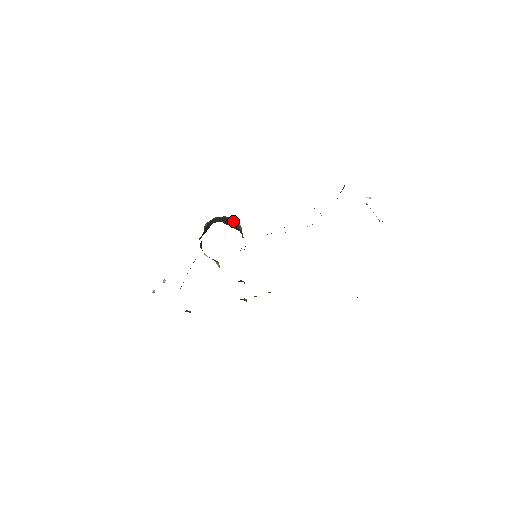
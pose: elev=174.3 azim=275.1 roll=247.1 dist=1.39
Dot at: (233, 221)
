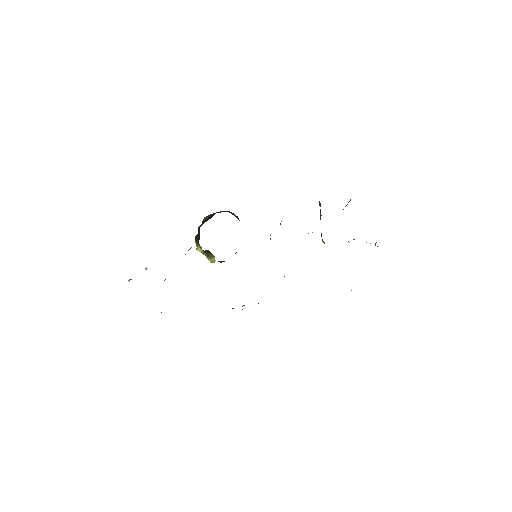
Dot at: (237, 216)
